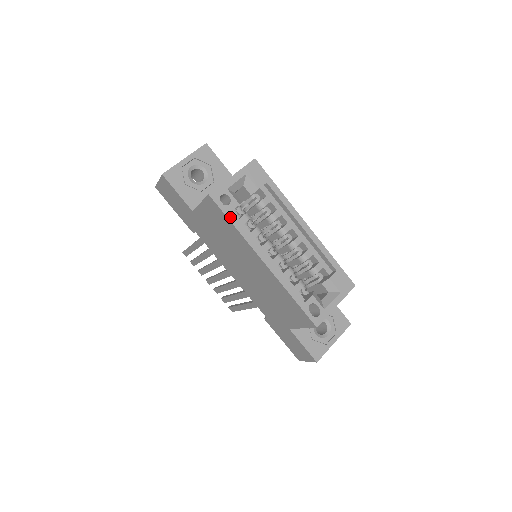
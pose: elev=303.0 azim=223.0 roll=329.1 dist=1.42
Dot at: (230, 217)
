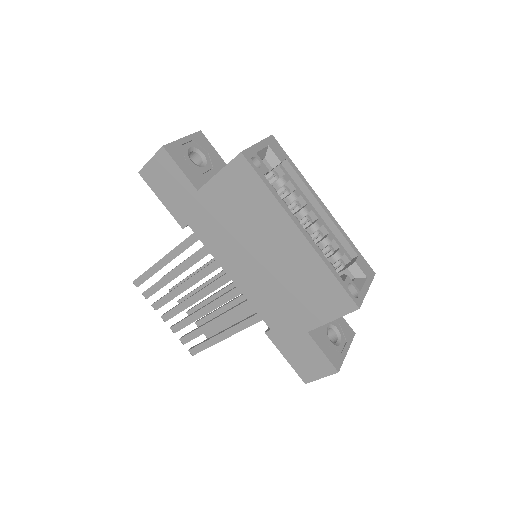
Dot at: (264, 180)
